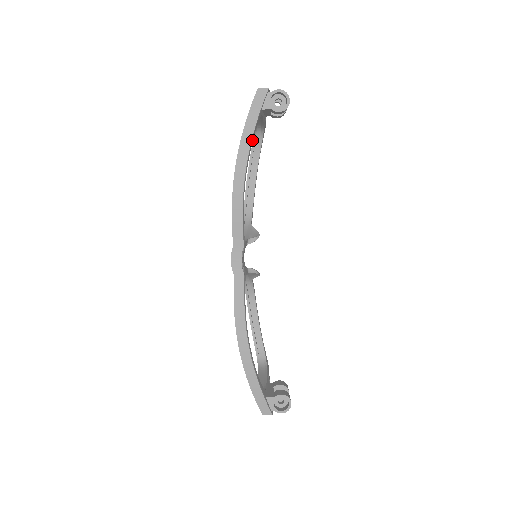
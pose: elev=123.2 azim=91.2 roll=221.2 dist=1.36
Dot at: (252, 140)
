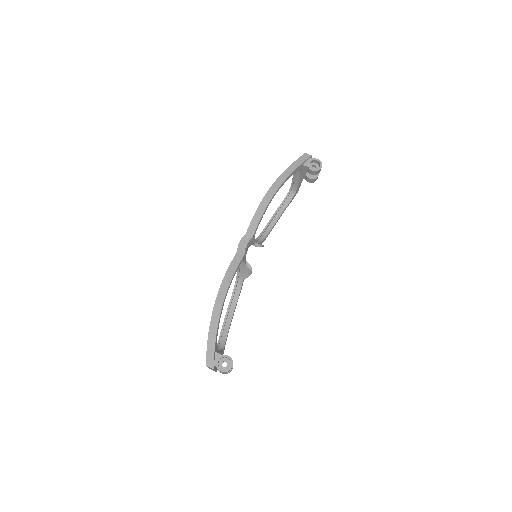
Dot at: (289, 177)
